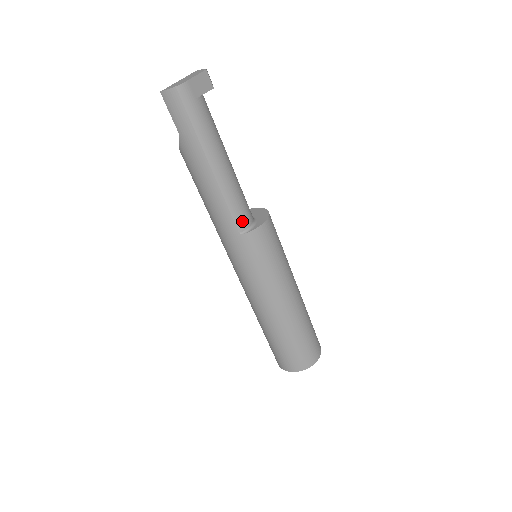
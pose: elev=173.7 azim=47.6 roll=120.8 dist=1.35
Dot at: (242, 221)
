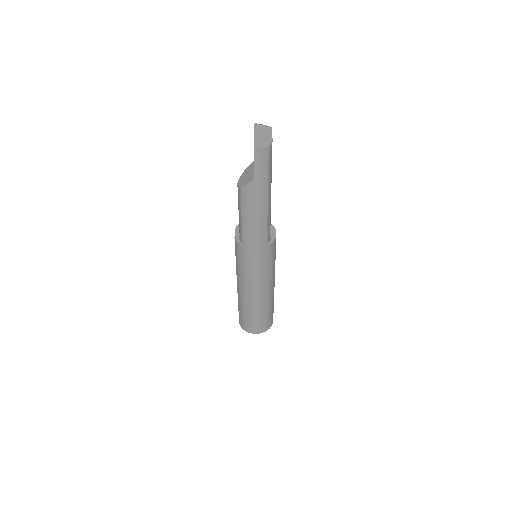
Dot at: (269, 235)
